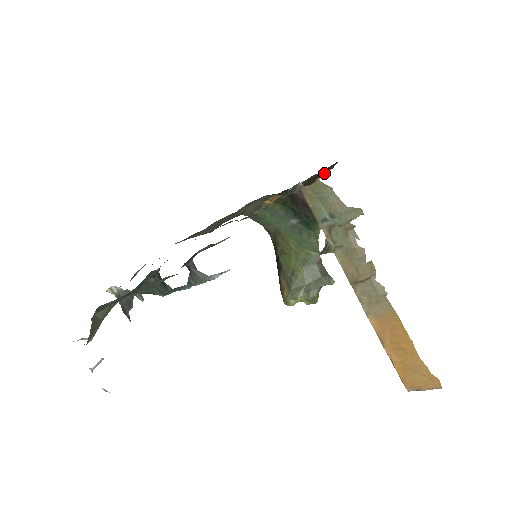
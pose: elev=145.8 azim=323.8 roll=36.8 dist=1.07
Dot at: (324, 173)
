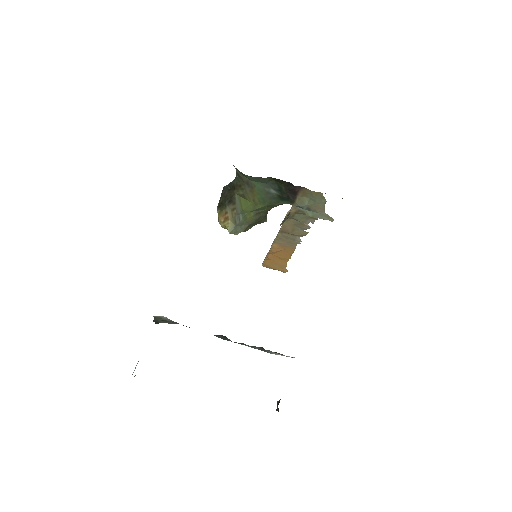
Dot at: occluded
